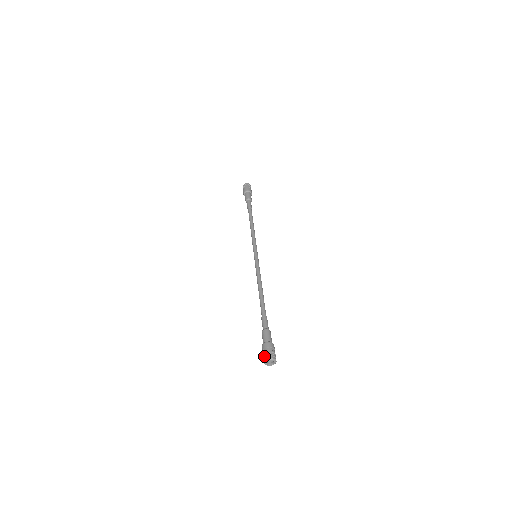
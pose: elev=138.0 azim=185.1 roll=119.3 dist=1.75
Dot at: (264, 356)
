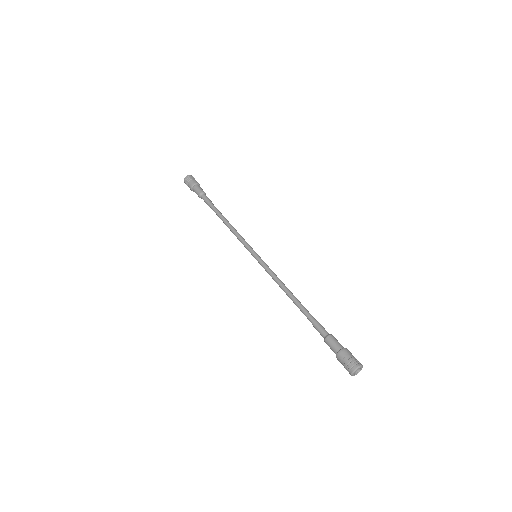
Dot at: (351, 364)
